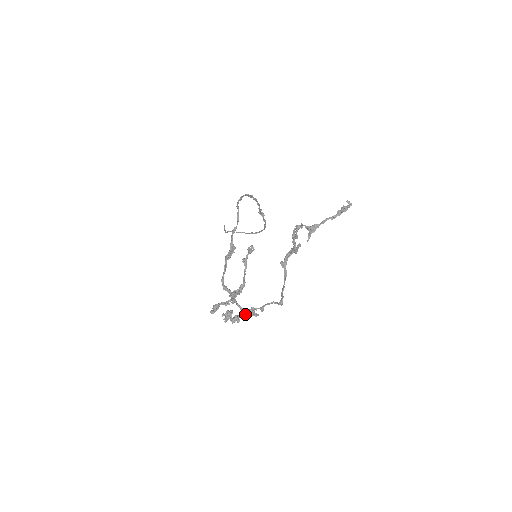
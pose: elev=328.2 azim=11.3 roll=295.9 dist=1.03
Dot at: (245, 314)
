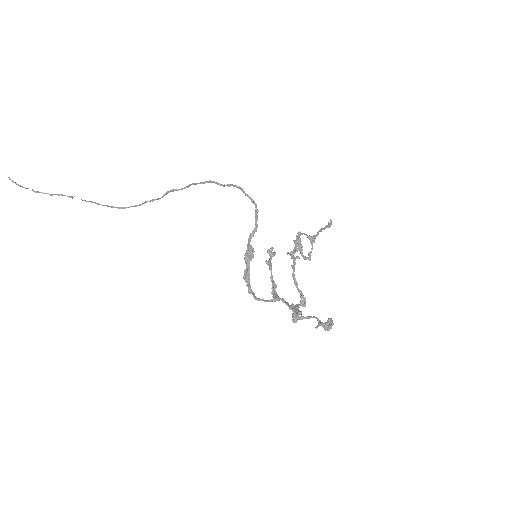
Dot at: occluded
